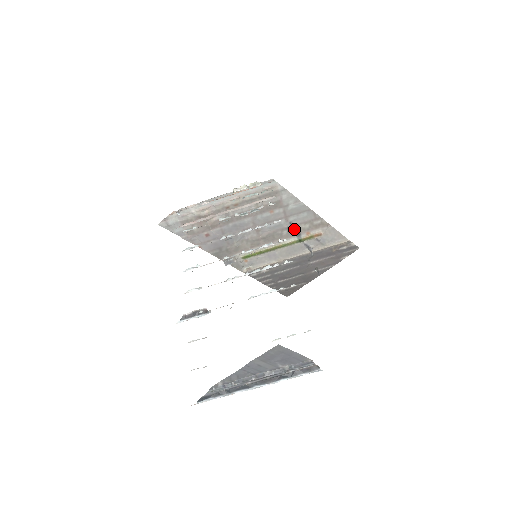
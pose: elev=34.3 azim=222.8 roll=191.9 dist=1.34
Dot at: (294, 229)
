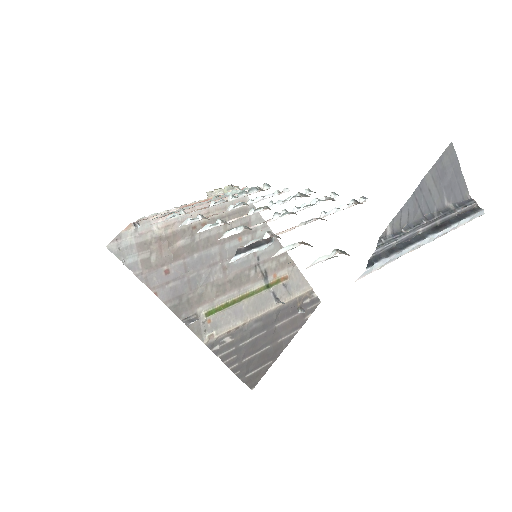
Dot at: (261, 268)
